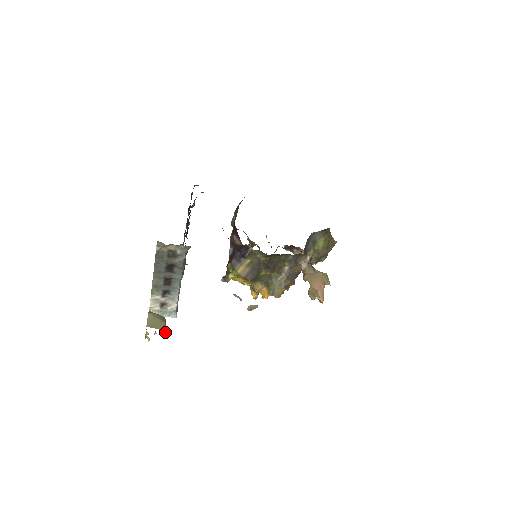
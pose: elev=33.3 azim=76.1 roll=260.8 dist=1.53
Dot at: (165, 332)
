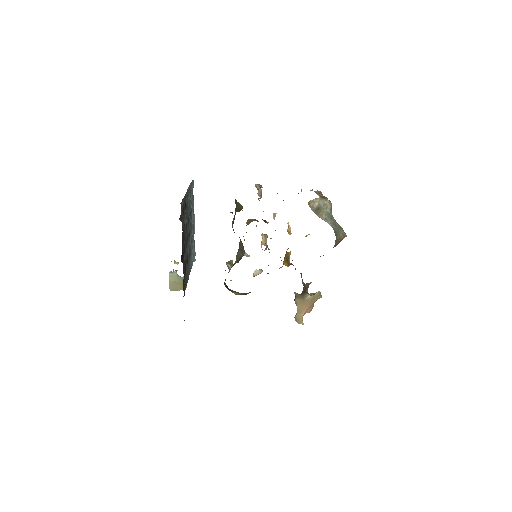
Dot at: occluded
